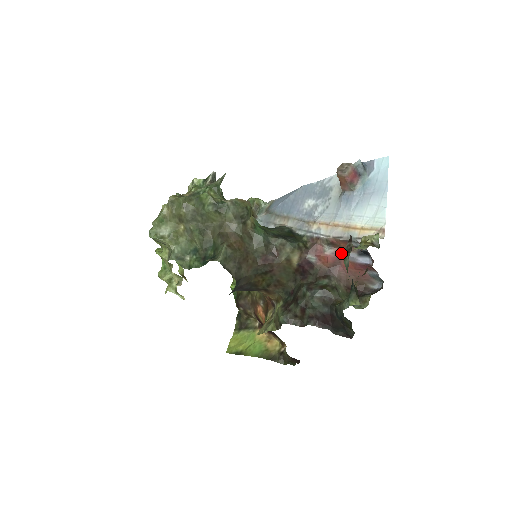
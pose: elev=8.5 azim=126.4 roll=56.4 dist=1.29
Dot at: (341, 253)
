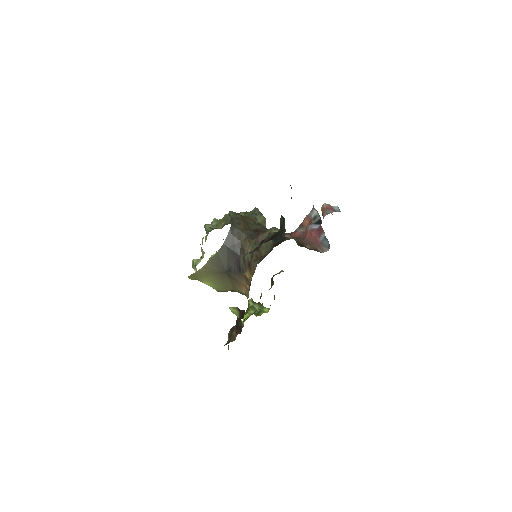
Dot at: (306, 230)
